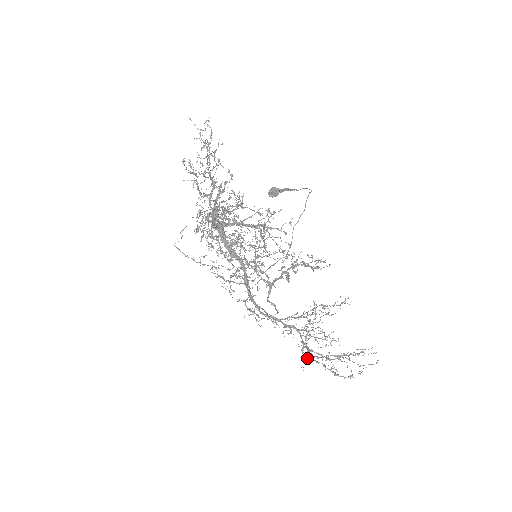
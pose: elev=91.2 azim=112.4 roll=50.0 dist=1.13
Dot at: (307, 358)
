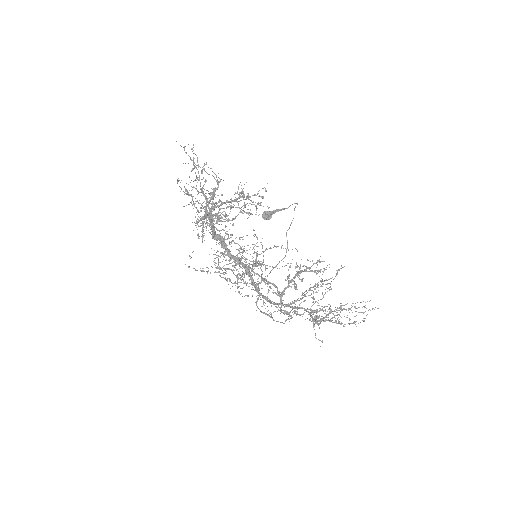
Dot at: (315, 322)
